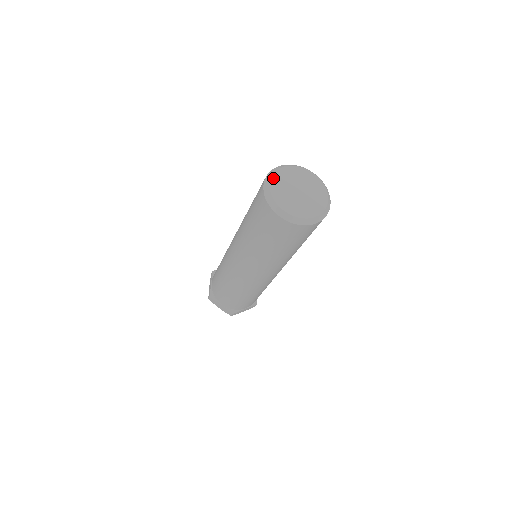
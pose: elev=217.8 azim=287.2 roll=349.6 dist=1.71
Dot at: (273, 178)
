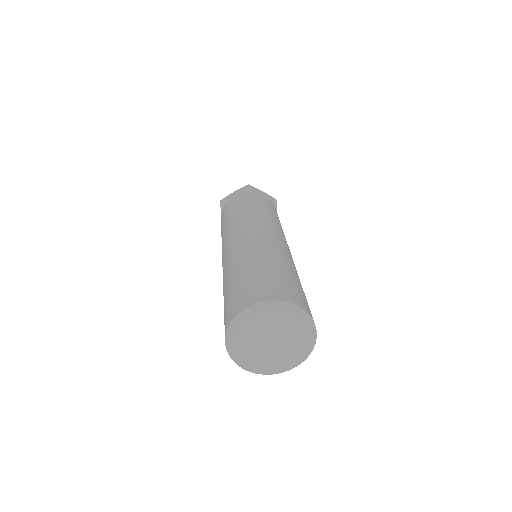
Dot at: (235, 336)
